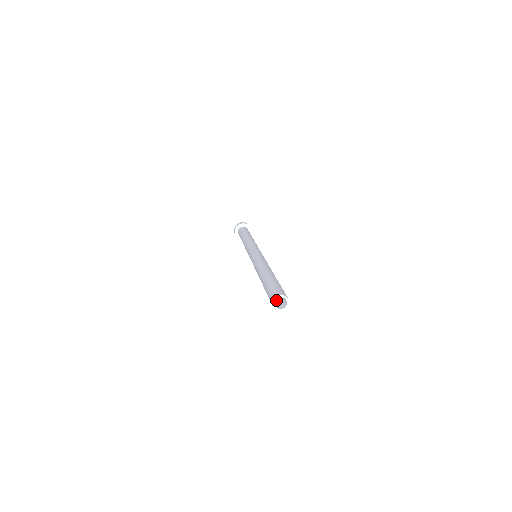
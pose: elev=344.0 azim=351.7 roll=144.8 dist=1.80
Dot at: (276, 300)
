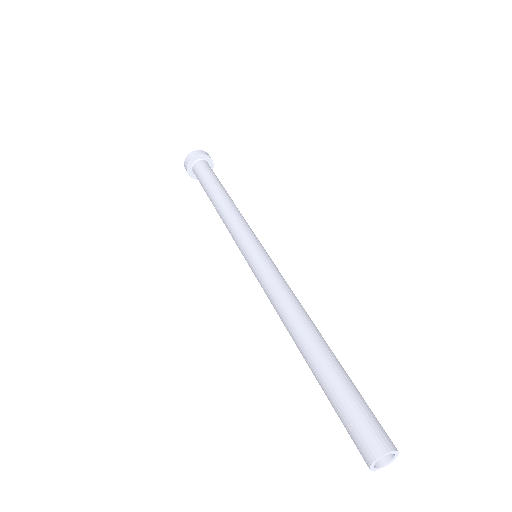
Dot at: occluded
